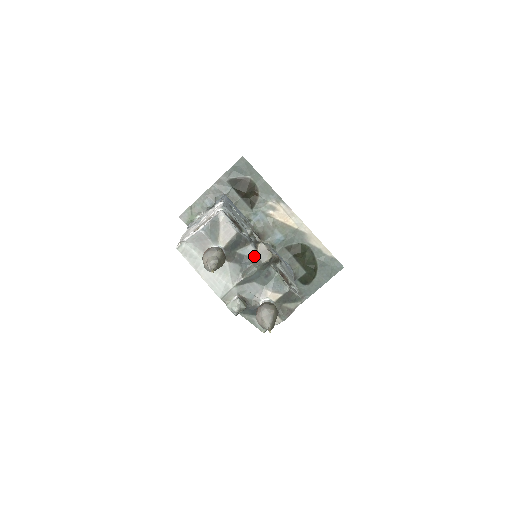
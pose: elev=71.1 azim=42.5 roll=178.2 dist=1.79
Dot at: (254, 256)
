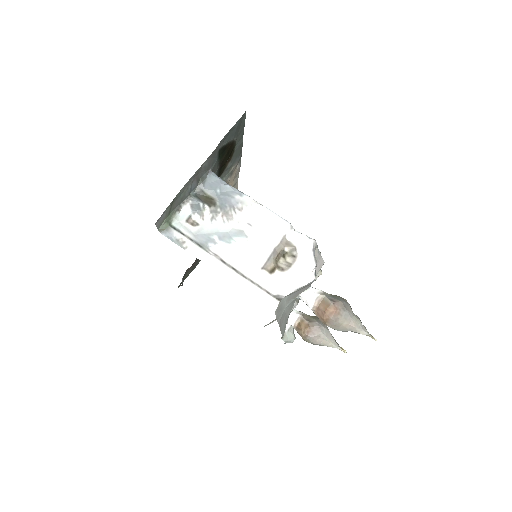
Dot at: occluded
